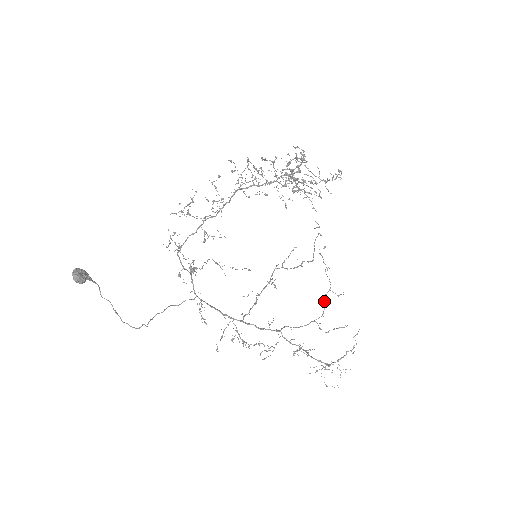
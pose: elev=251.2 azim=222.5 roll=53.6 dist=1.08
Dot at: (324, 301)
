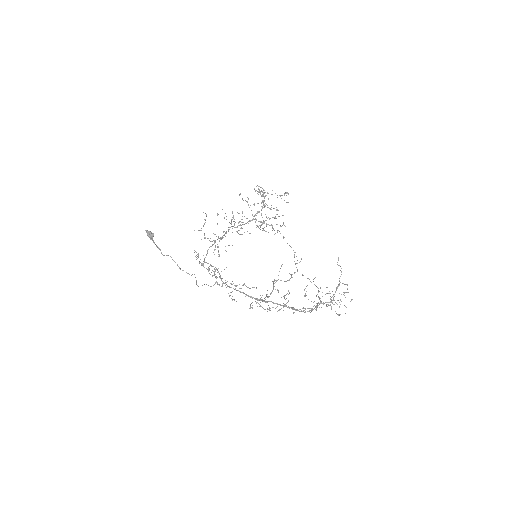
Dot at: (318, 297)
